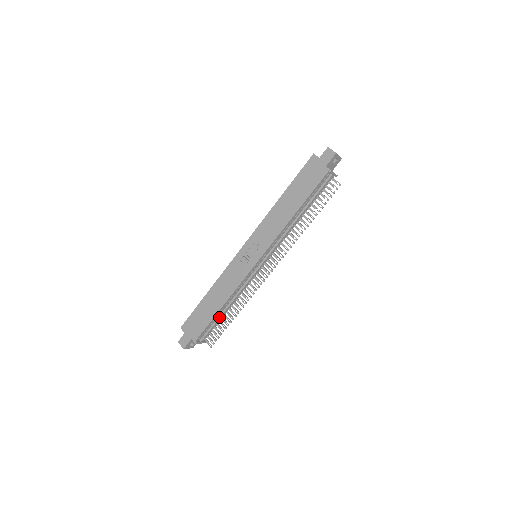
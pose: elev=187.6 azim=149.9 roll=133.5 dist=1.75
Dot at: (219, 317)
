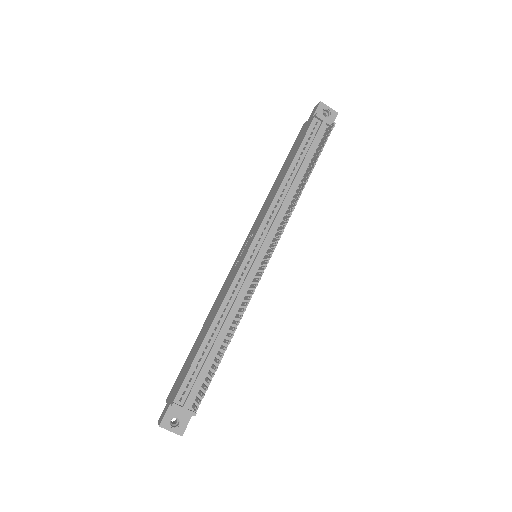
Dot at: (208, 354)
